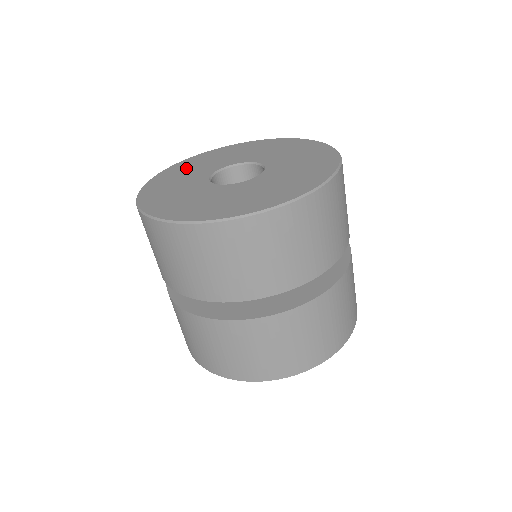
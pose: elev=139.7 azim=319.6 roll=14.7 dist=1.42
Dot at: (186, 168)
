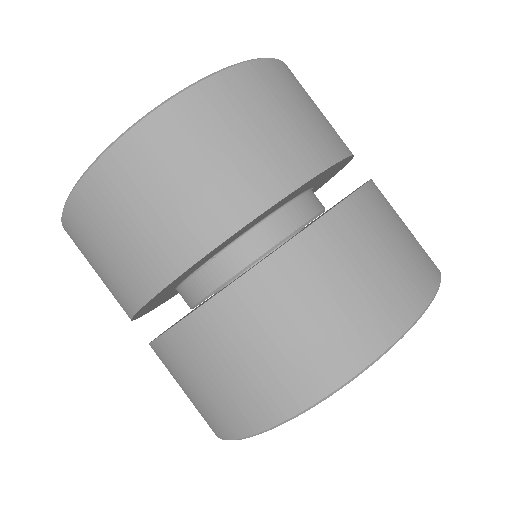
Dot at: occluded
